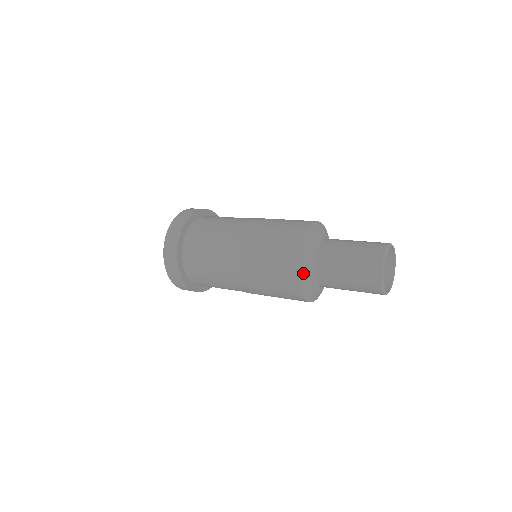
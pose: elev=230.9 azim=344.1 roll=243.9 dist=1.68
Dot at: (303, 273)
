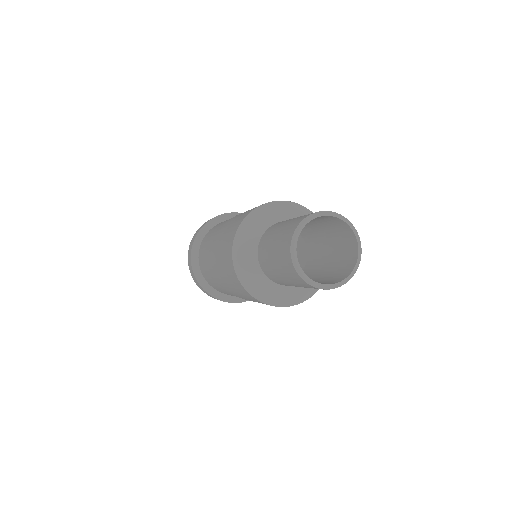
Dot at: (260, 293)
